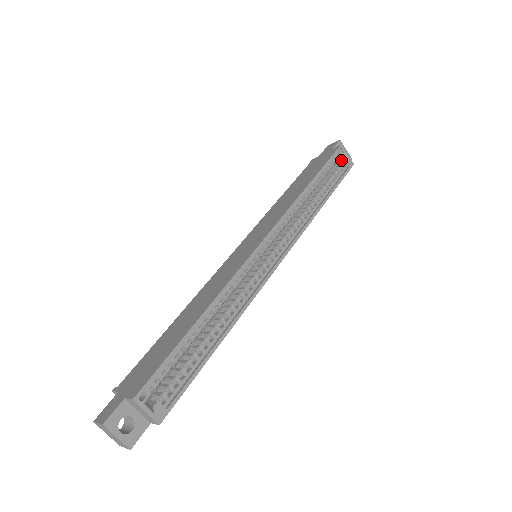
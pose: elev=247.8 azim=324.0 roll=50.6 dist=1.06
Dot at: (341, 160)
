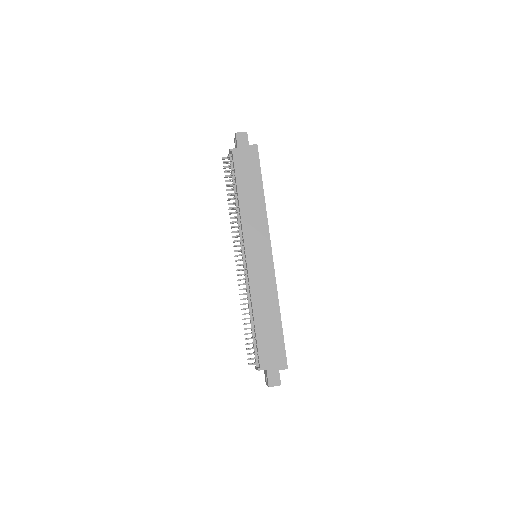
Dot at: occluded
